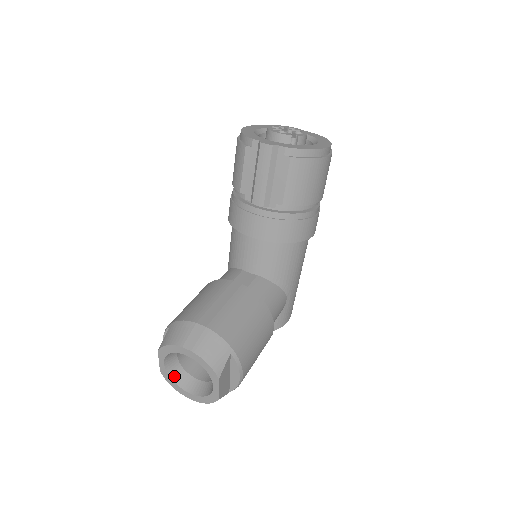
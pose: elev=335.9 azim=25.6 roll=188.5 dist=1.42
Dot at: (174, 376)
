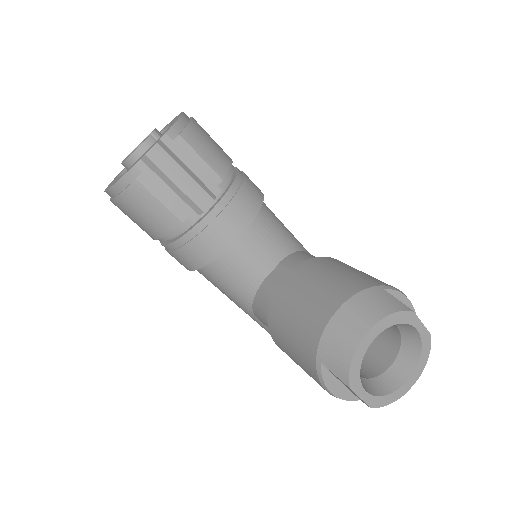
Dot at: (381, 391)
